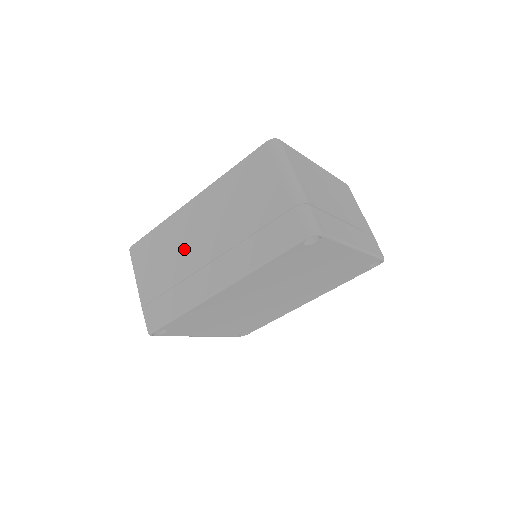
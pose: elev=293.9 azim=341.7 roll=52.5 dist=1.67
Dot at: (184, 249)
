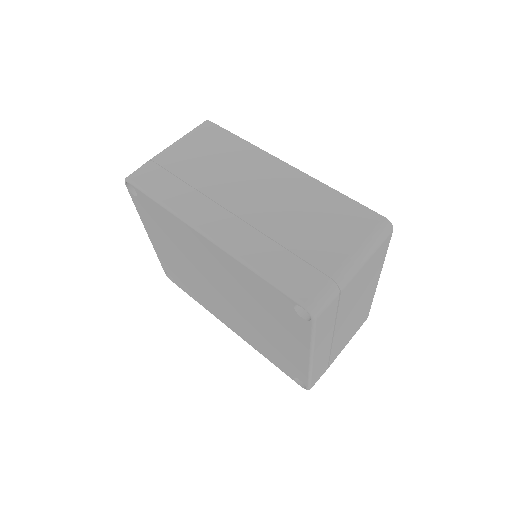
Dot at: (232, 178)
